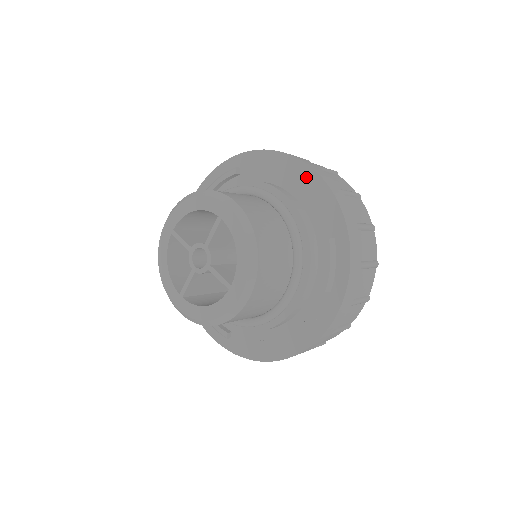
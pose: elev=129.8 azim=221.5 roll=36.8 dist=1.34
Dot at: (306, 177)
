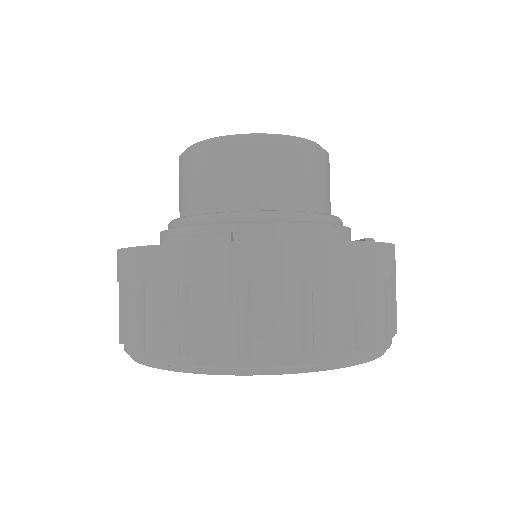
Dot at: occluded
